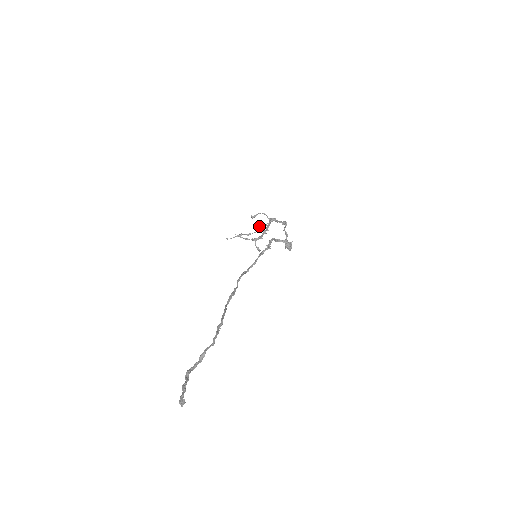
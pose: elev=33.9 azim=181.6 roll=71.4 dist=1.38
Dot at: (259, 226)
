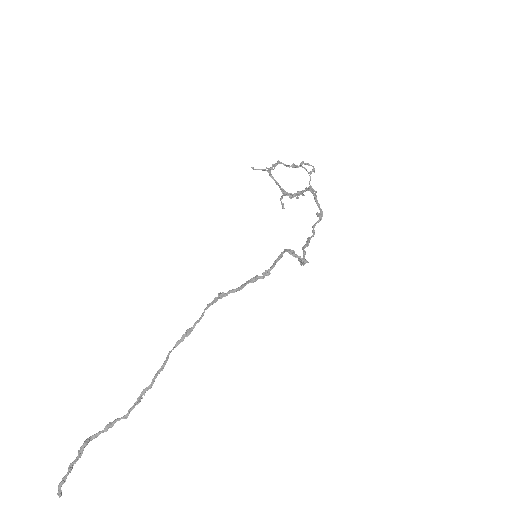
Dot at: (304, 163)
